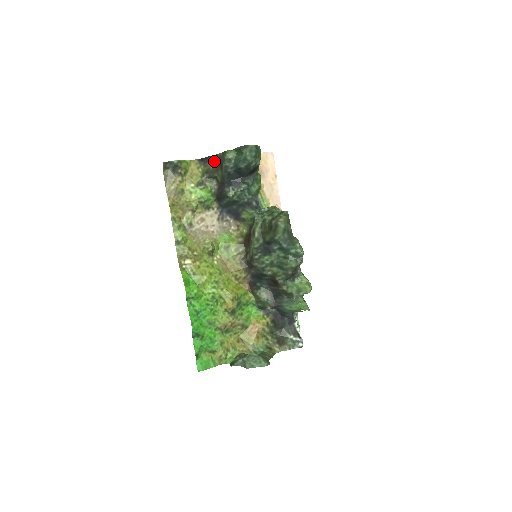
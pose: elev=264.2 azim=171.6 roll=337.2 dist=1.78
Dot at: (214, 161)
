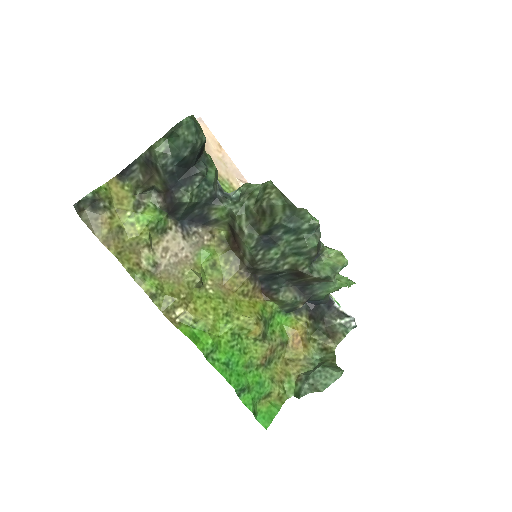
Dot at: (140, 167)
